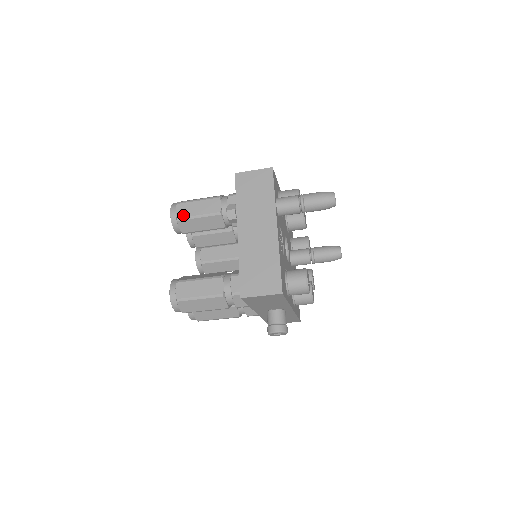
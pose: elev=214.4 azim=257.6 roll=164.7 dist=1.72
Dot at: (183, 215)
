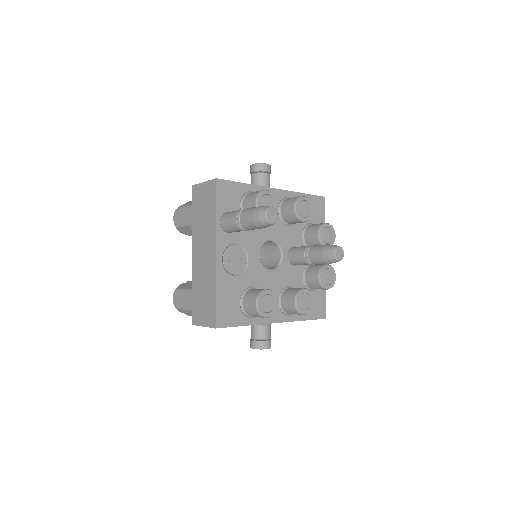
Dot at: (179, 222)
